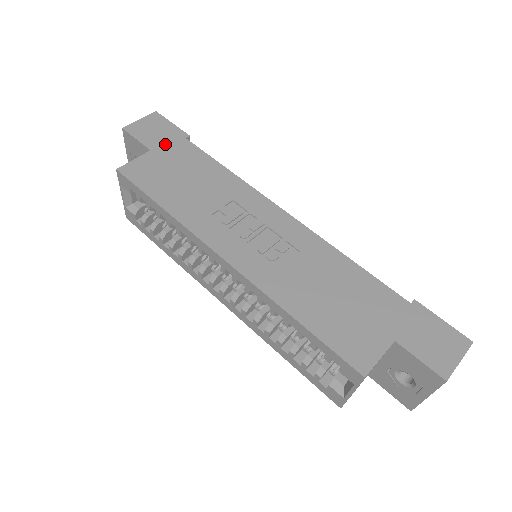
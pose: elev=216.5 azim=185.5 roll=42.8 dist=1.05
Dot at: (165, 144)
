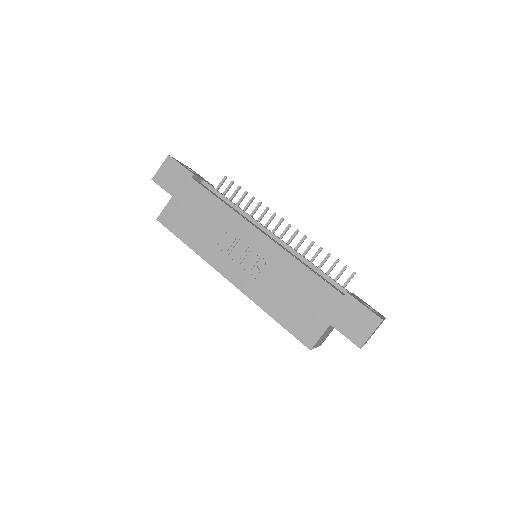
Dot at: (180, 188)
